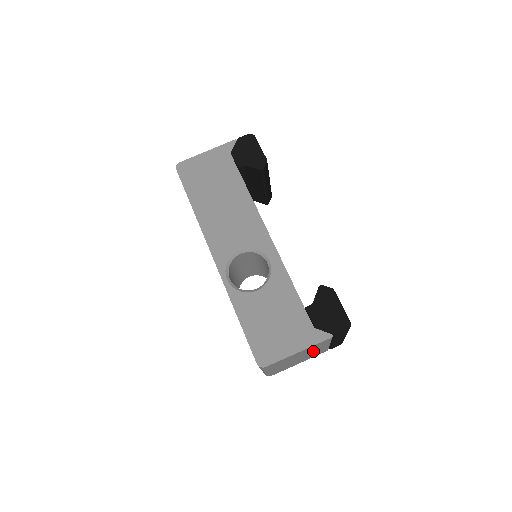
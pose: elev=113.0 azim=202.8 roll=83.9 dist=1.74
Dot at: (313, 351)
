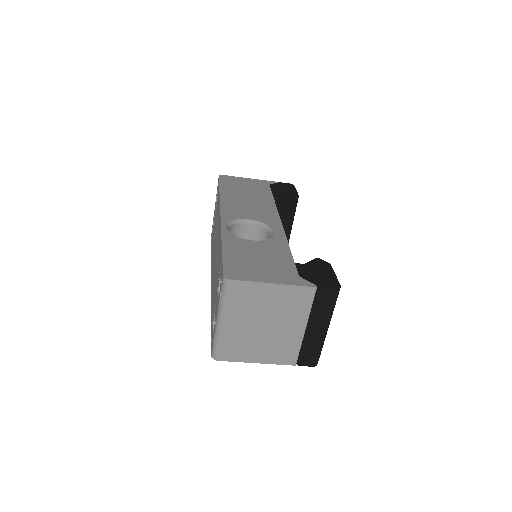
Dot at: (284, 324)
